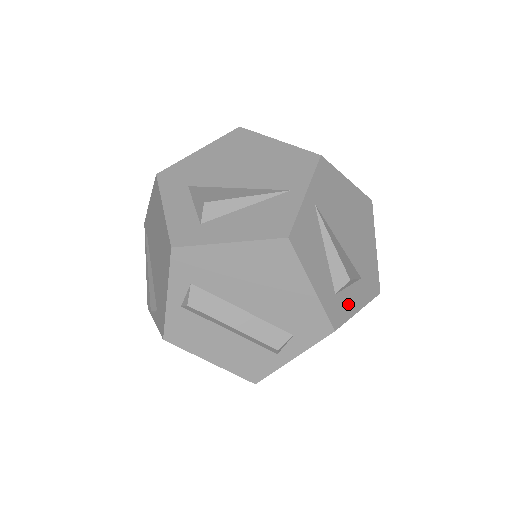
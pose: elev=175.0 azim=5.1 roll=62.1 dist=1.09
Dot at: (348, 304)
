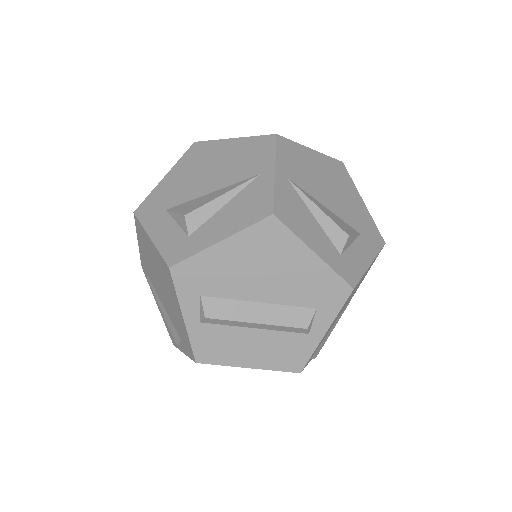
Dot at: (357, 261)
